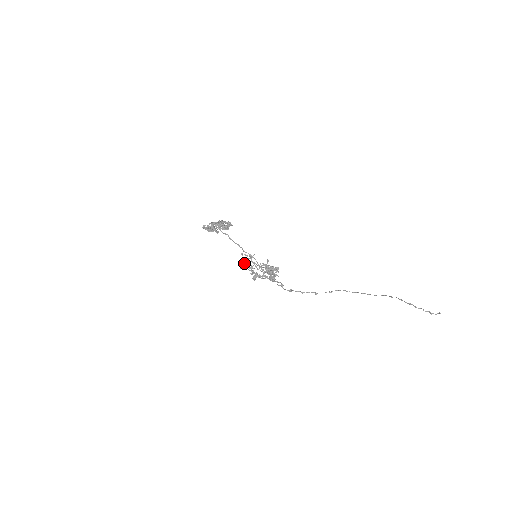
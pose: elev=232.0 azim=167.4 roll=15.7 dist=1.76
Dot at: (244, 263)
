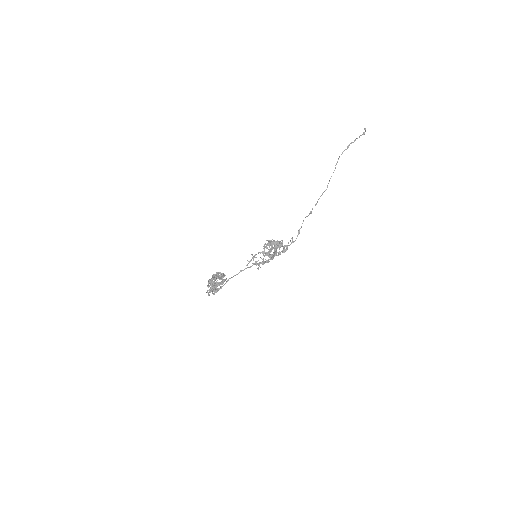
Dot at: occluded
